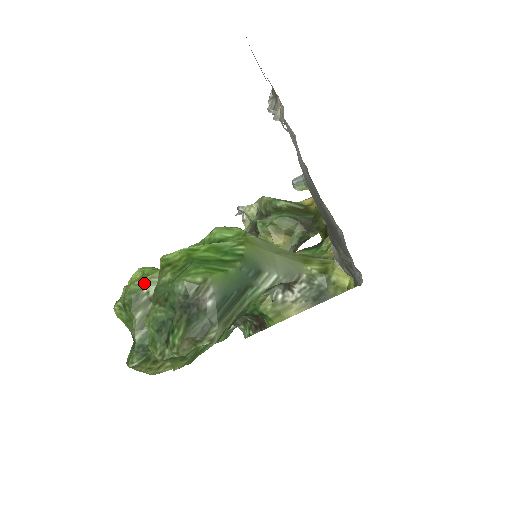
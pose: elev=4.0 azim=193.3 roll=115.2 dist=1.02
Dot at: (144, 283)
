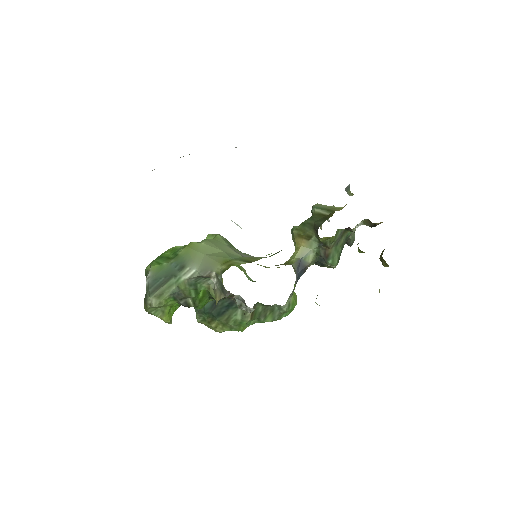
Dot at: occluded
